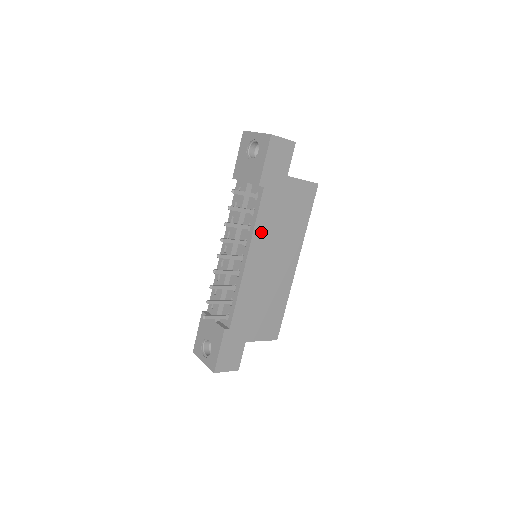
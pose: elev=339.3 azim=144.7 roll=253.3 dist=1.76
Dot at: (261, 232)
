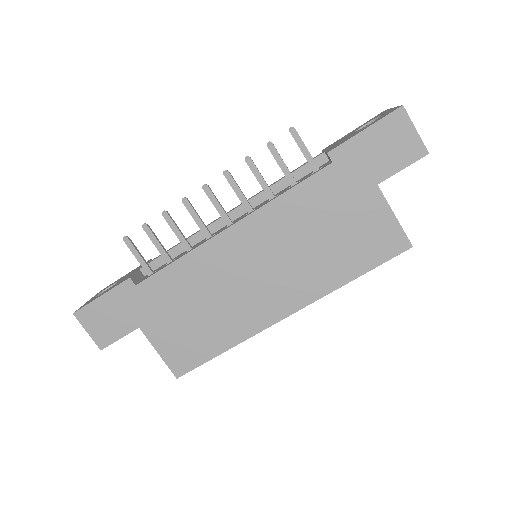
Dot at: (278, 215)
